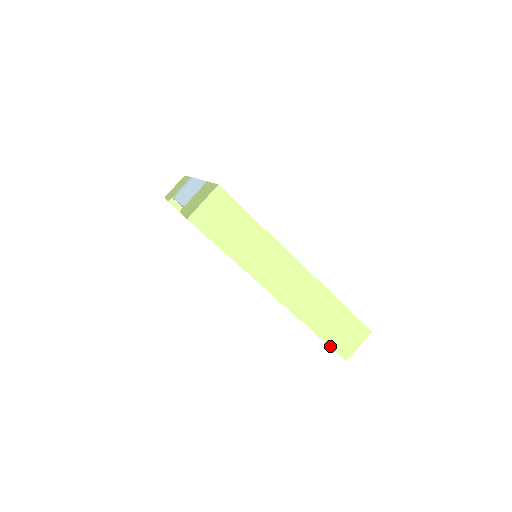
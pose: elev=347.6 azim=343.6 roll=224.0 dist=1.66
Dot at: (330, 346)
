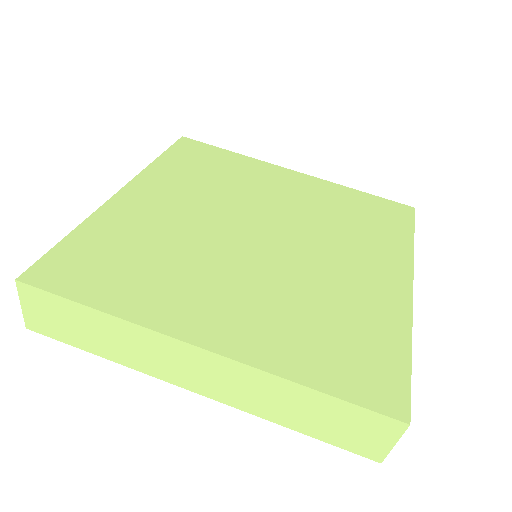
Dot at: (334, 444)
